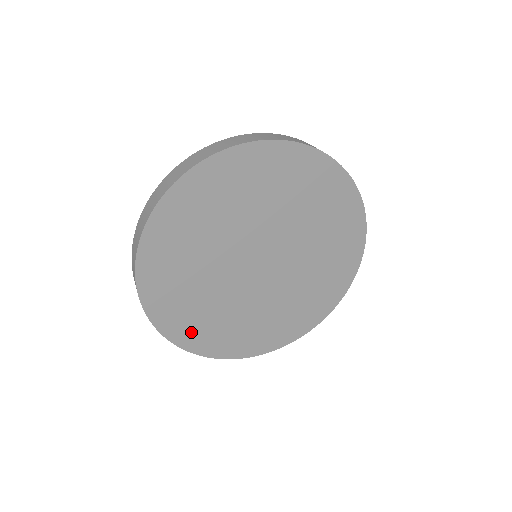
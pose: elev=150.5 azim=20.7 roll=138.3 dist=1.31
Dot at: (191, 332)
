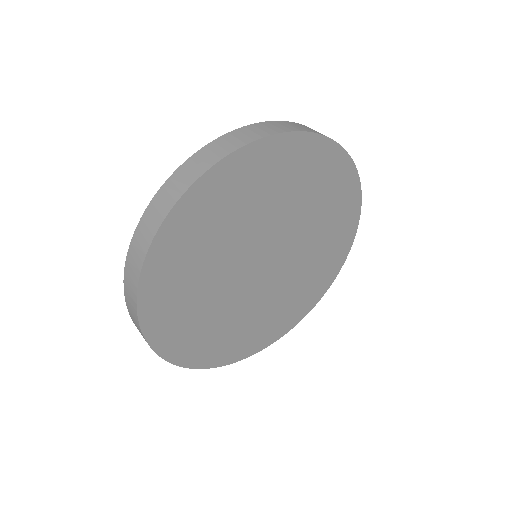
Dot at: (219, 352)
